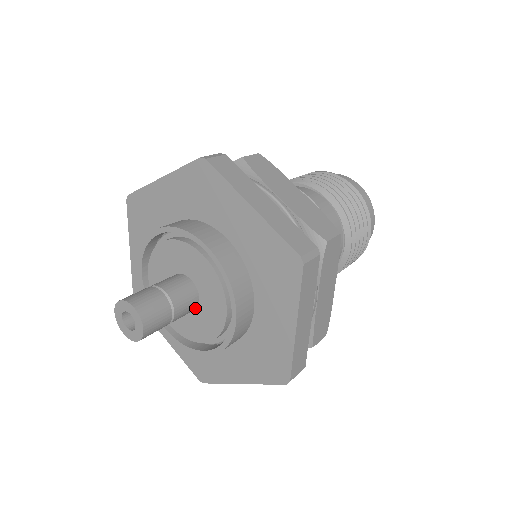
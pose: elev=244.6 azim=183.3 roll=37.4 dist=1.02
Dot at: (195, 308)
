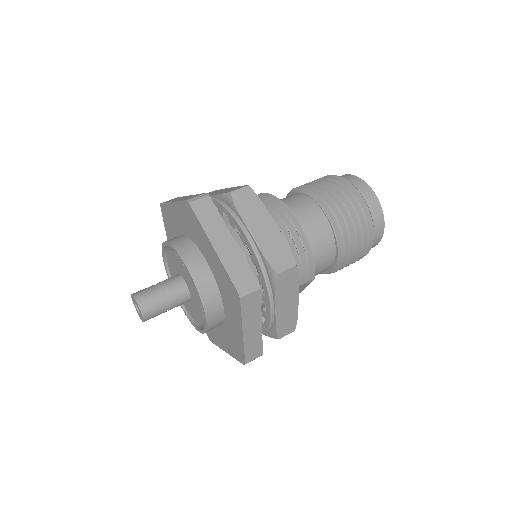
Dot at: (187, 291)
